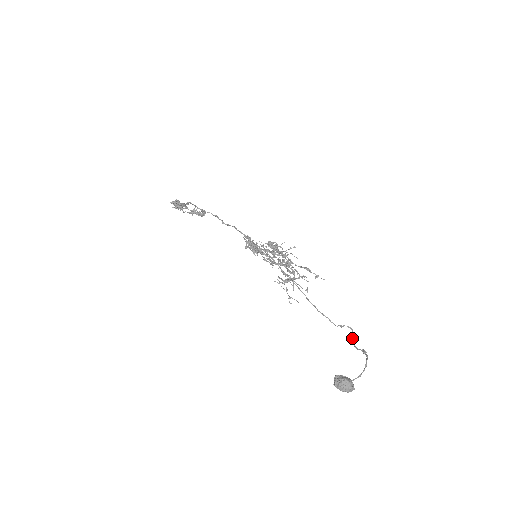
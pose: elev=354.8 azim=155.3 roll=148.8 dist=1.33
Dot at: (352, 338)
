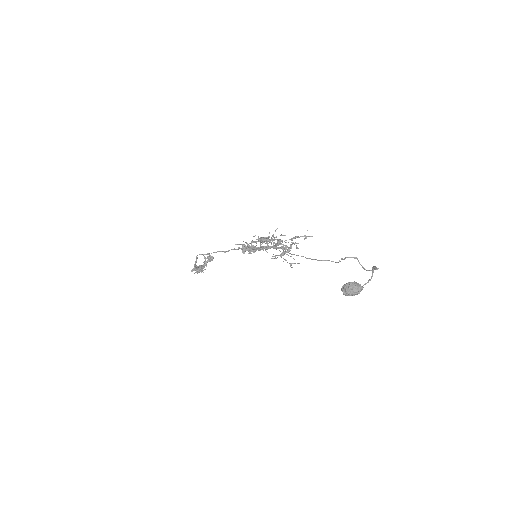
Dot at: occluded
